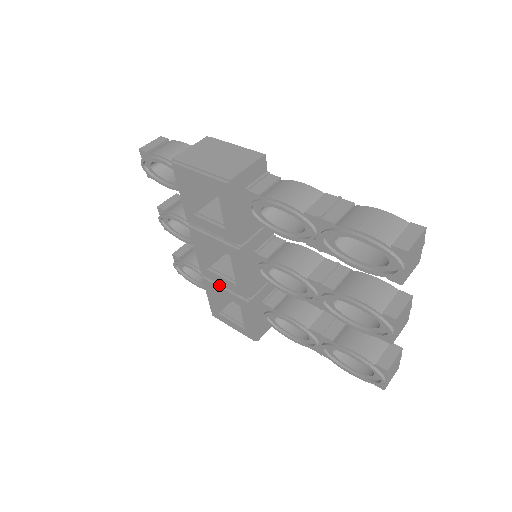
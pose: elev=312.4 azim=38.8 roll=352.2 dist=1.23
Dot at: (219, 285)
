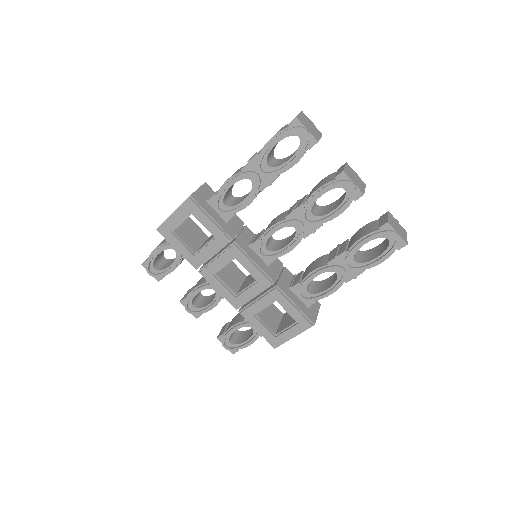
Dot at: (252, 303)
